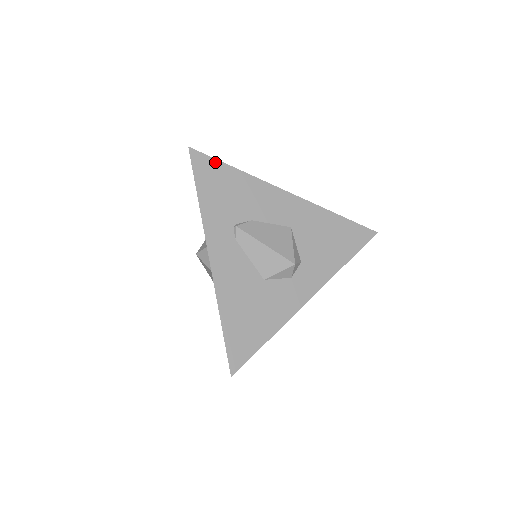
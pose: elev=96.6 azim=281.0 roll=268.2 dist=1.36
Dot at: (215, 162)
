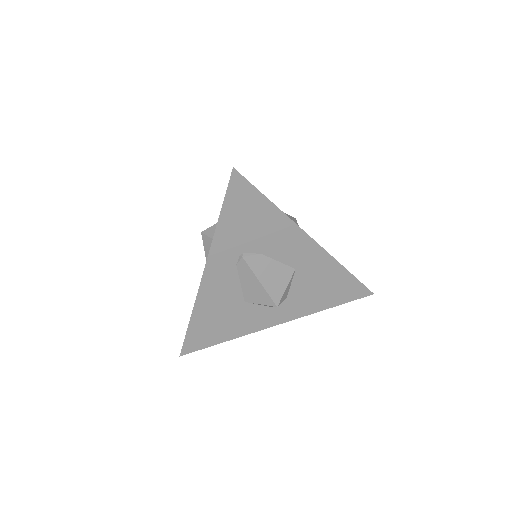
Dot at: (254, 191)
